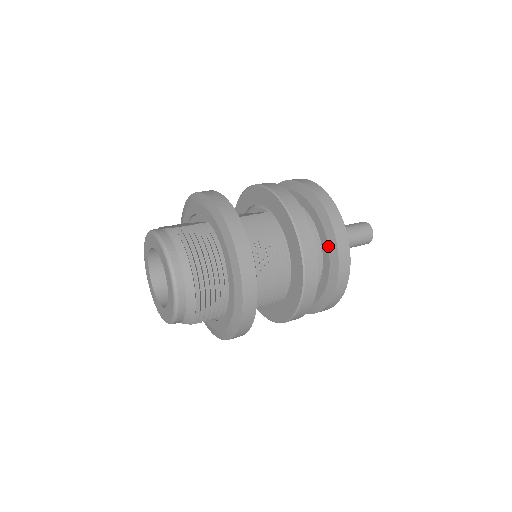
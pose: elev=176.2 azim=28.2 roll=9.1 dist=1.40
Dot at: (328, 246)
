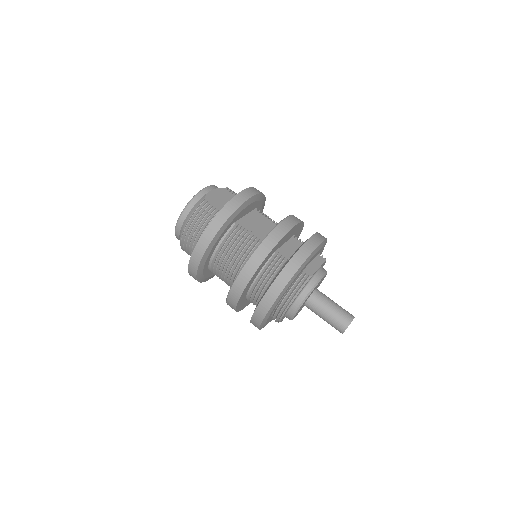
Dot at: (261, 297)
